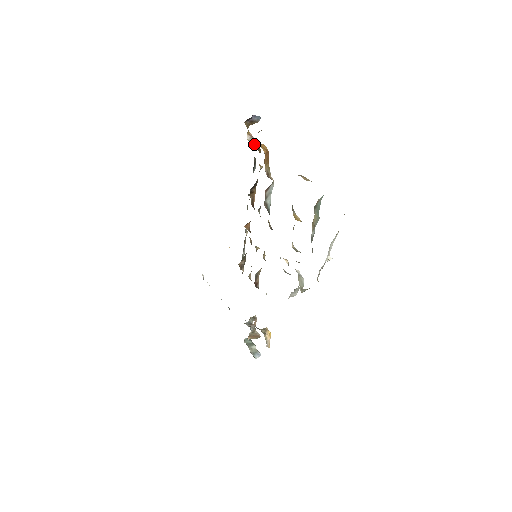
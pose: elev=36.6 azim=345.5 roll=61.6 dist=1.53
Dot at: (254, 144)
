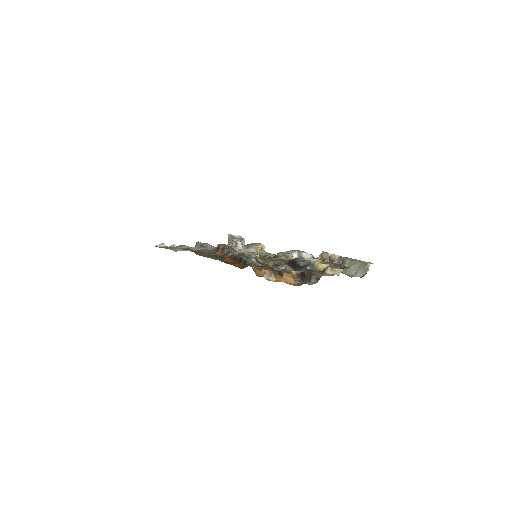
Dot at: (273, 276)
